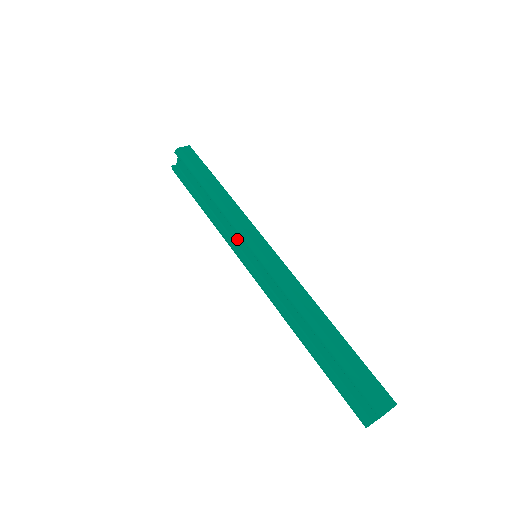
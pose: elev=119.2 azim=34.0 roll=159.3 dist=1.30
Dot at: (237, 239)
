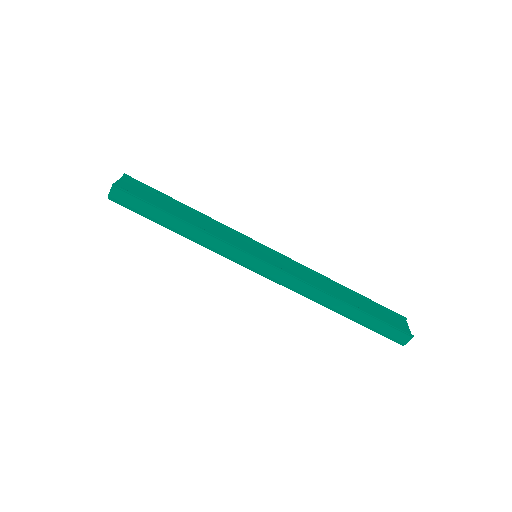
Dot at: occluded
